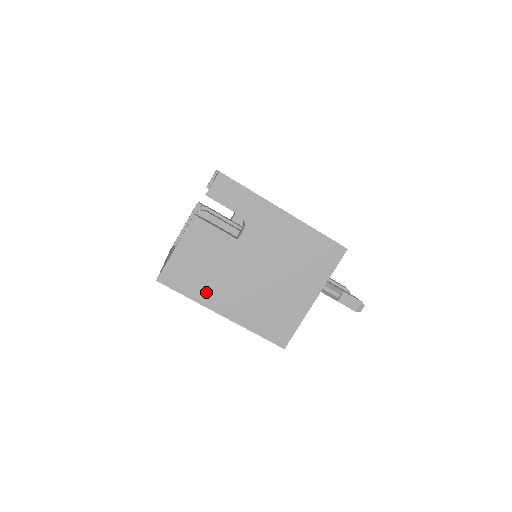
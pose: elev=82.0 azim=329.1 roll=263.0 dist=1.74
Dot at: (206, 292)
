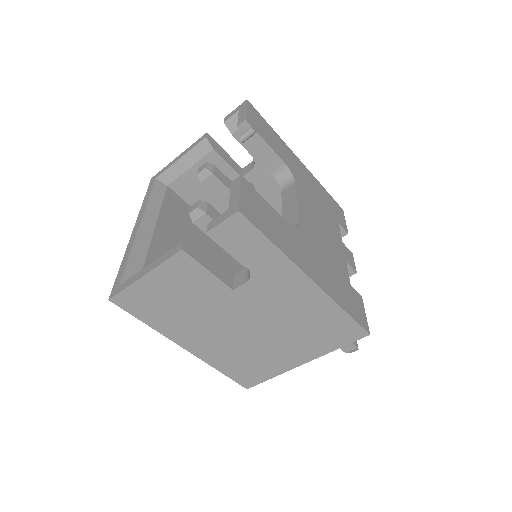
Dot at: (172, 326)
